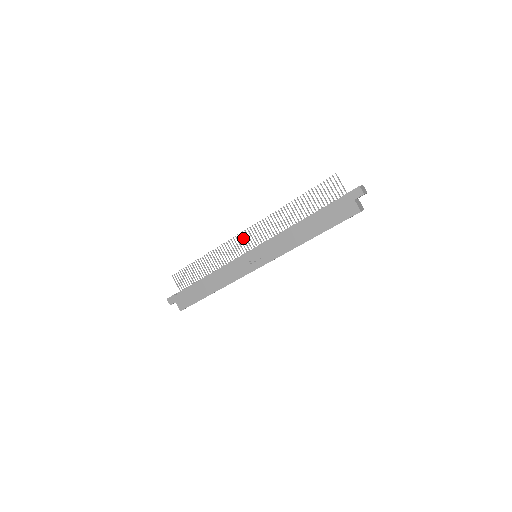
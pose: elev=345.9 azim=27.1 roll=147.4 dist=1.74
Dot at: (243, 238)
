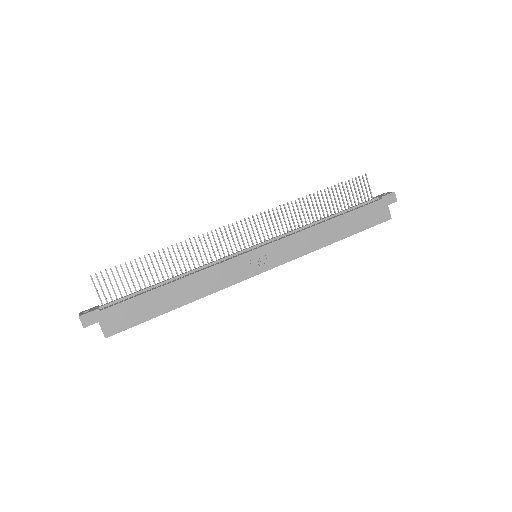
Dot at: (239, 229)
